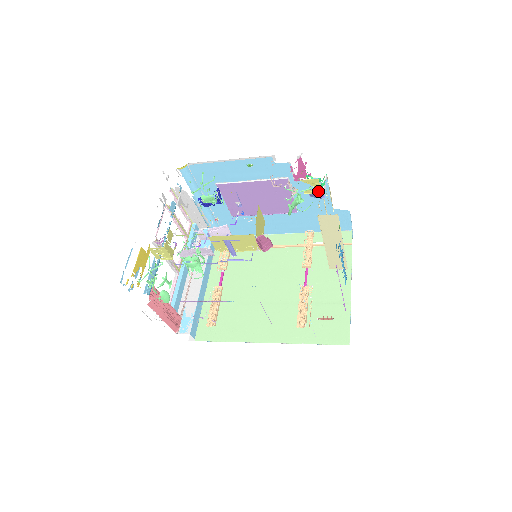
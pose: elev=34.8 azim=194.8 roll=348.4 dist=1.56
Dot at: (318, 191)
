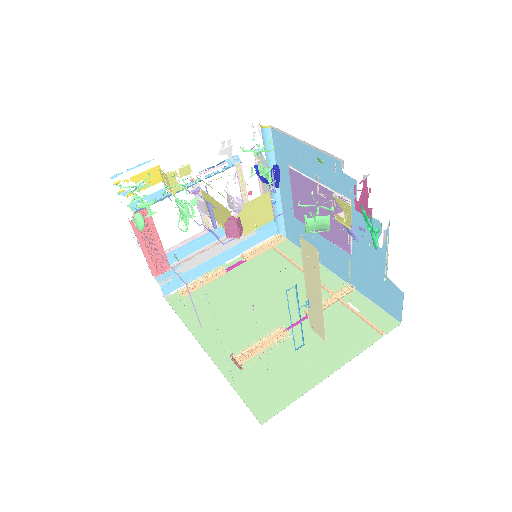
Dot at: (349, 224)
